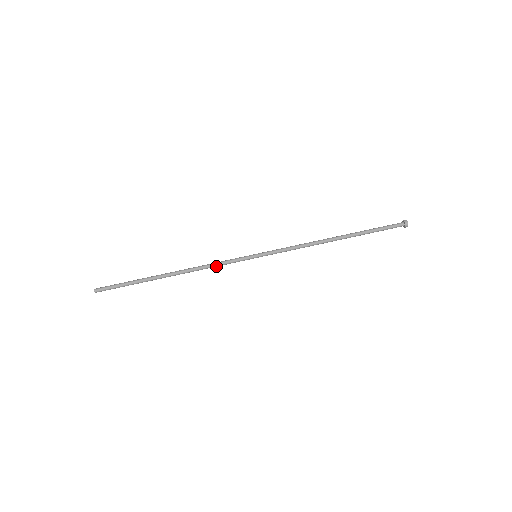
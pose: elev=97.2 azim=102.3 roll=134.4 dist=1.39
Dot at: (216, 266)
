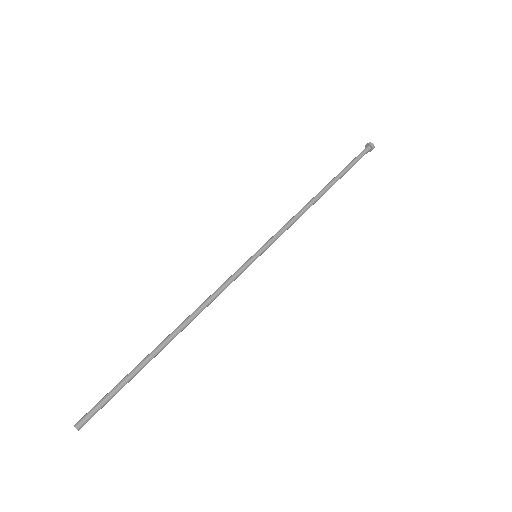
Dot at: (218, 292)
